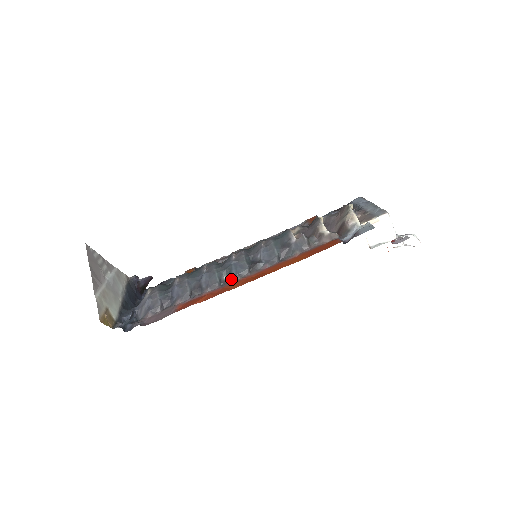
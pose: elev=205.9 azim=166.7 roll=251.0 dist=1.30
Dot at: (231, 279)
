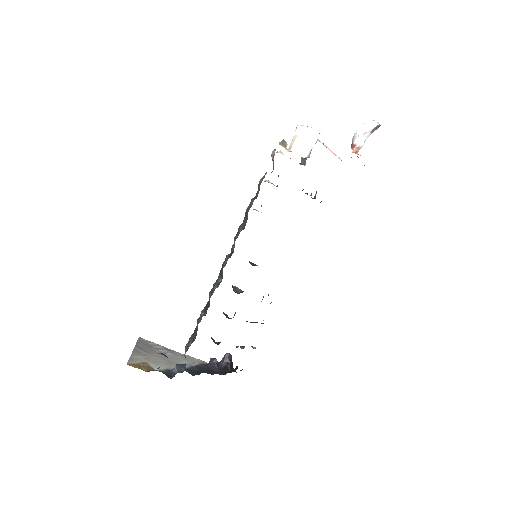
Dot at: (222, 276)
